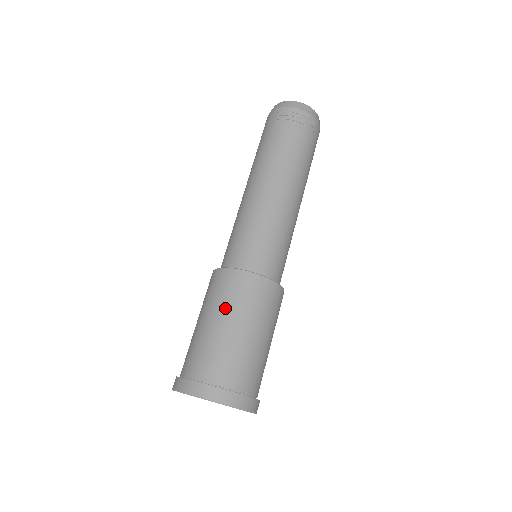
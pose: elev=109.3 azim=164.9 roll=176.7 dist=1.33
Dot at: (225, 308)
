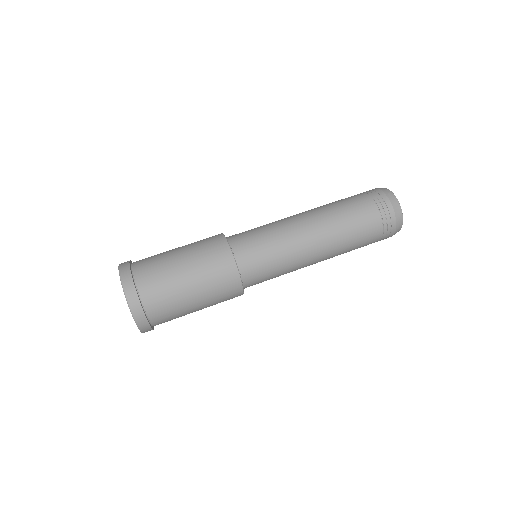
Dot at: (190, 245)
